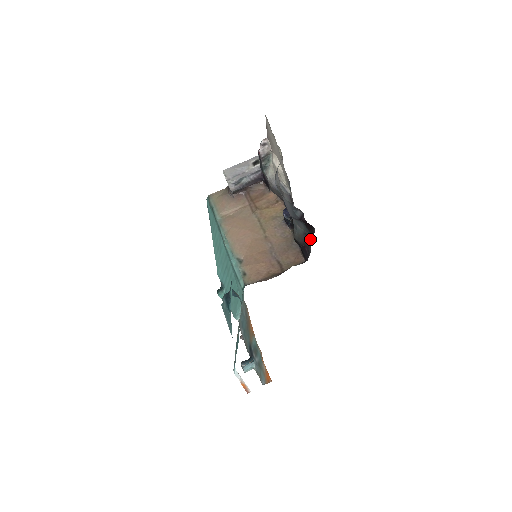
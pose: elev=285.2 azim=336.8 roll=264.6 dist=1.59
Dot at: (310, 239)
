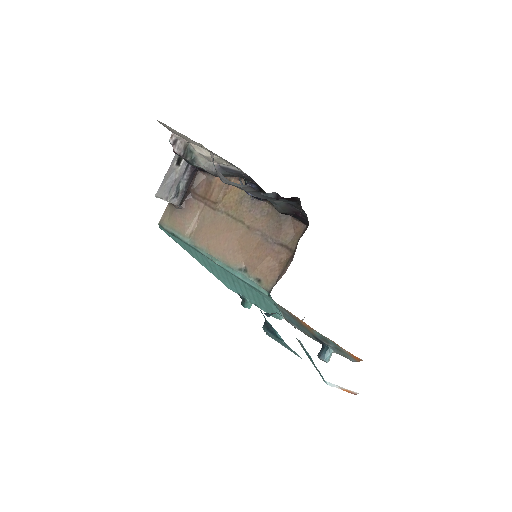
Dot at: (299, 207)
